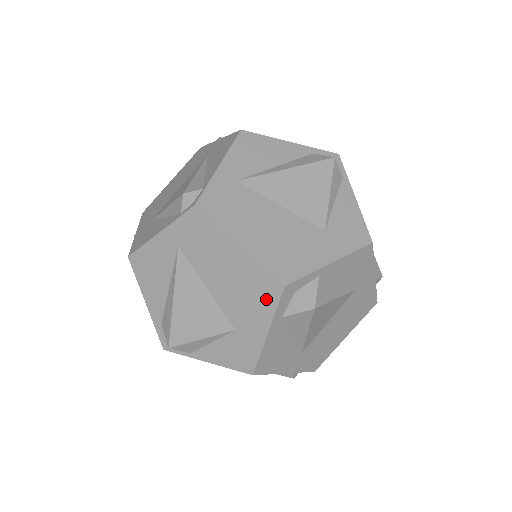
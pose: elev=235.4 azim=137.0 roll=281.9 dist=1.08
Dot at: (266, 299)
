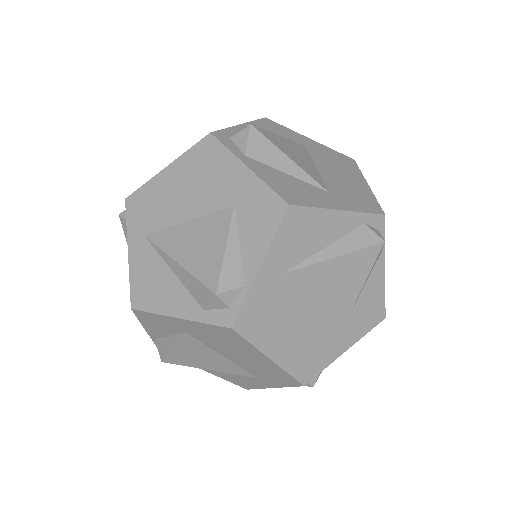
Dot at: (215, 156)
